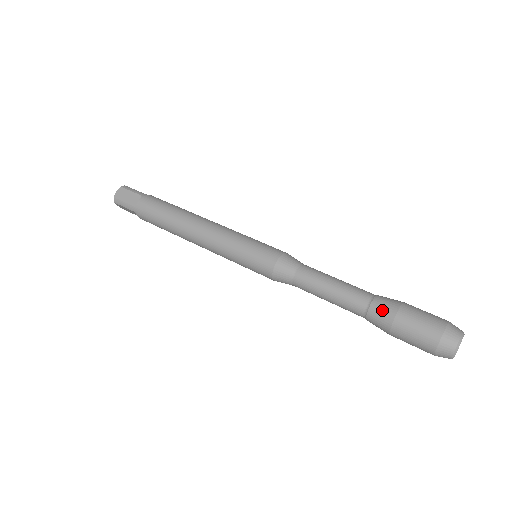
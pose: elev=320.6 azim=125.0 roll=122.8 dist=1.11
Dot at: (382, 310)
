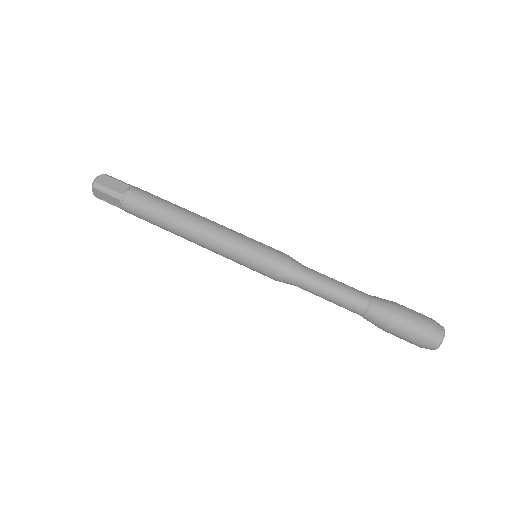
Dot at: (382, 305)
